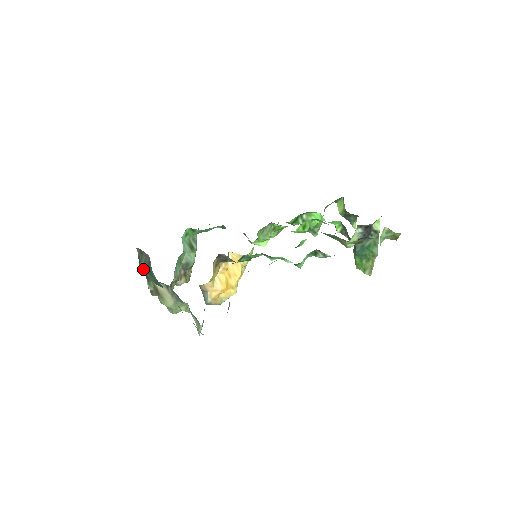
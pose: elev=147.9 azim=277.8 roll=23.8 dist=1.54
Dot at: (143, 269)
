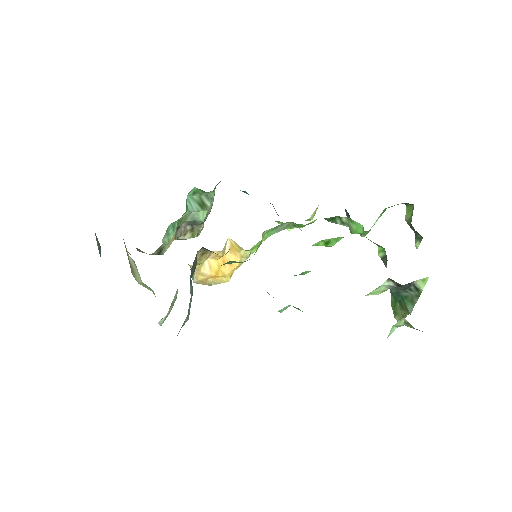
Dot at: occluded
